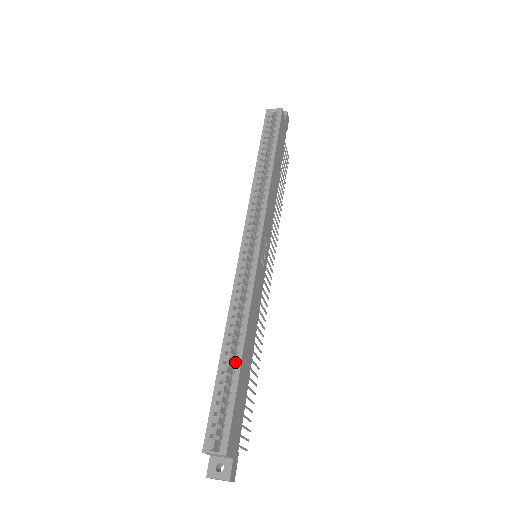
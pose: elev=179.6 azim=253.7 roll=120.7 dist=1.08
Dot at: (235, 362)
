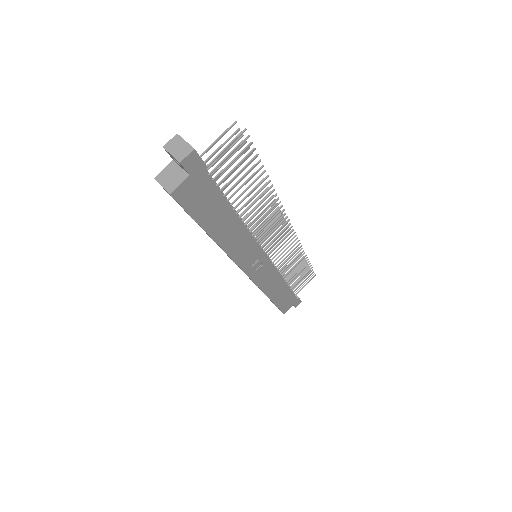
Dot at: occluded
